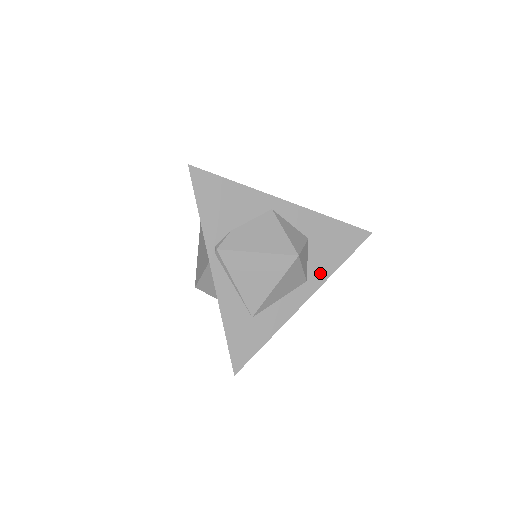
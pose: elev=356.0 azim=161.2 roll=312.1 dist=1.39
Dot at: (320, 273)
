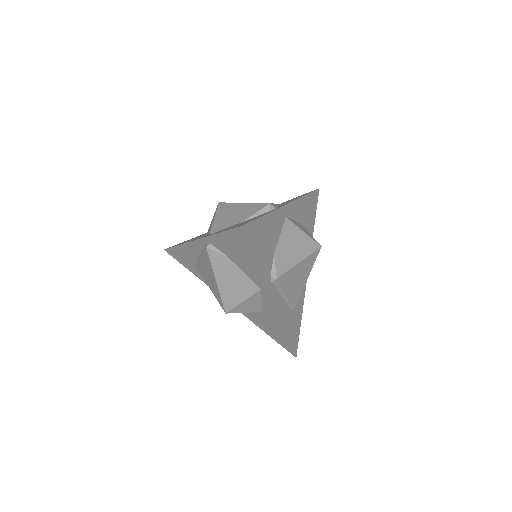
Dot at: (248, 315)
